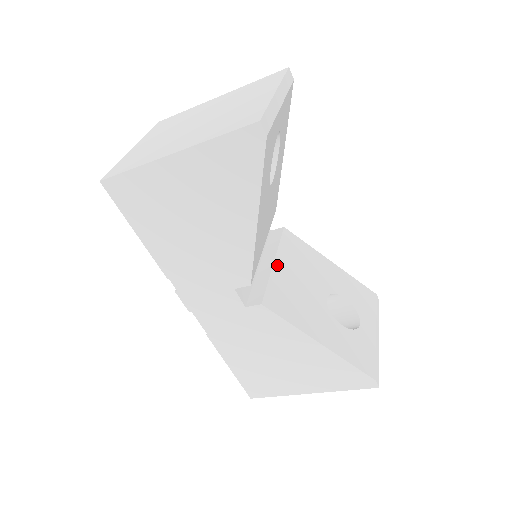
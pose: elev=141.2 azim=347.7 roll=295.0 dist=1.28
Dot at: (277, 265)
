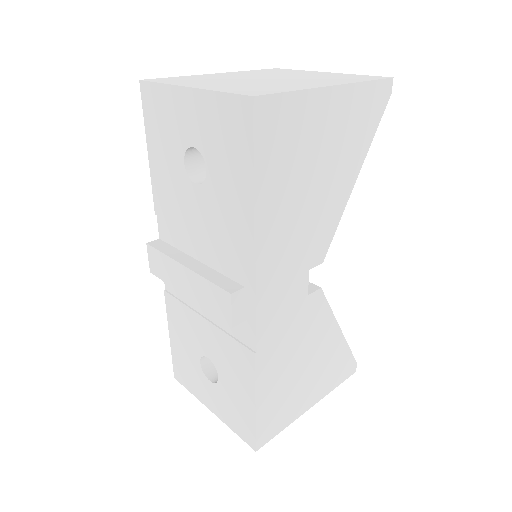
Dot at: occluded
